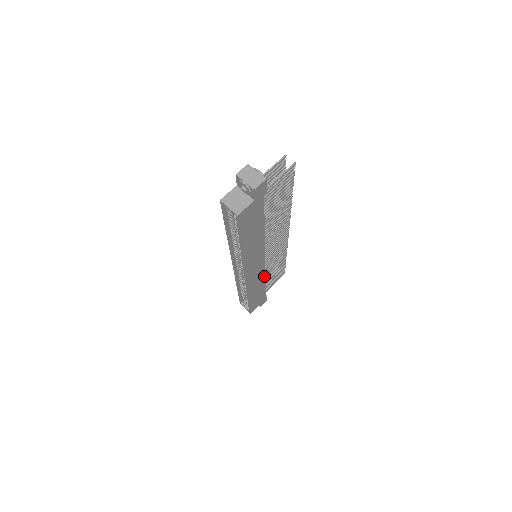
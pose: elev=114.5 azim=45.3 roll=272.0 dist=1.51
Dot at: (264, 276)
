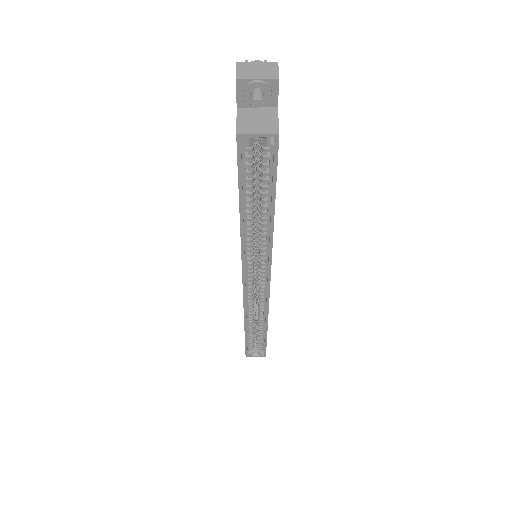
Dot at: occluded
